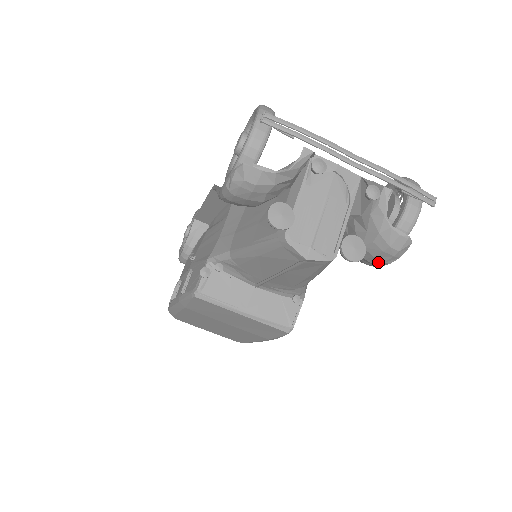
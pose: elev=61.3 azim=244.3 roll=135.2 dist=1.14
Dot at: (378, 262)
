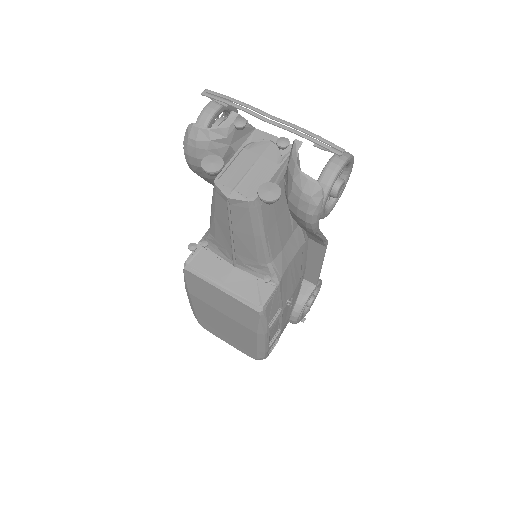
Dot at: (304, 215)
